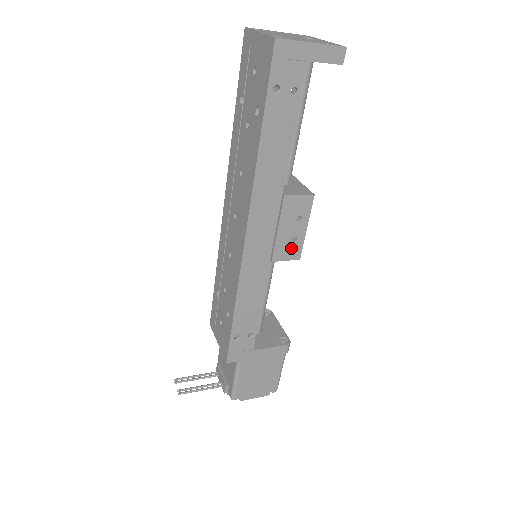
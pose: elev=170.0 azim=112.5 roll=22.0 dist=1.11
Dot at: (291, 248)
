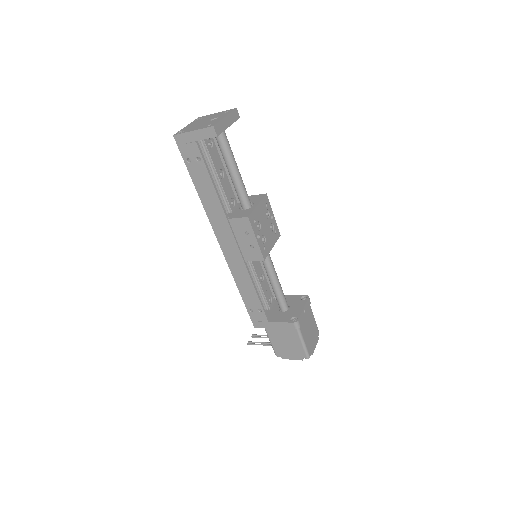
Dot at: (253, 252)
